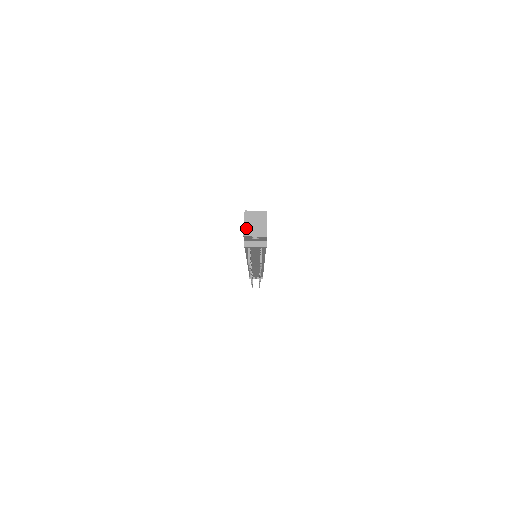
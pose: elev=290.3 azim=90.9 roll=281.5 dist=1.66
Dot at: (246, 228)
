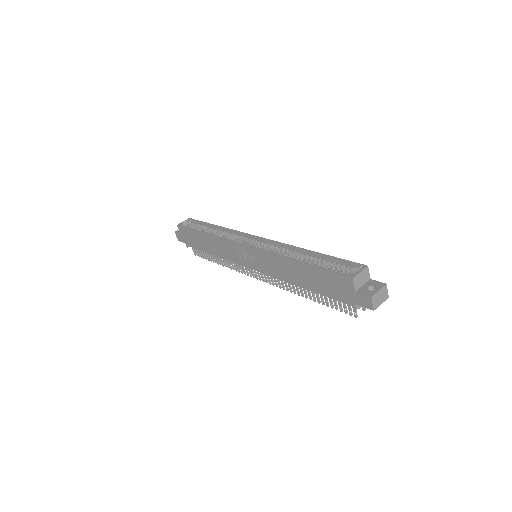
Dot at: (374, 302)
